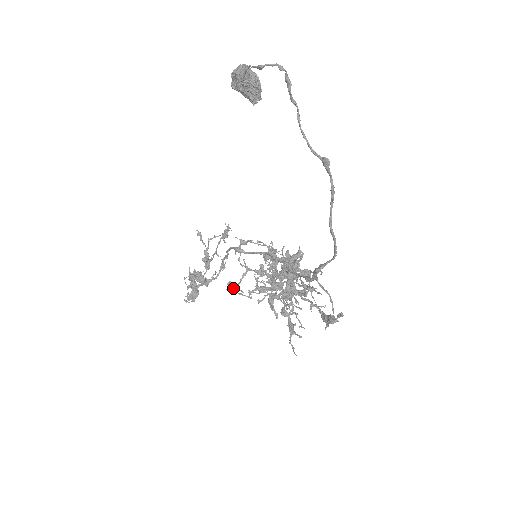
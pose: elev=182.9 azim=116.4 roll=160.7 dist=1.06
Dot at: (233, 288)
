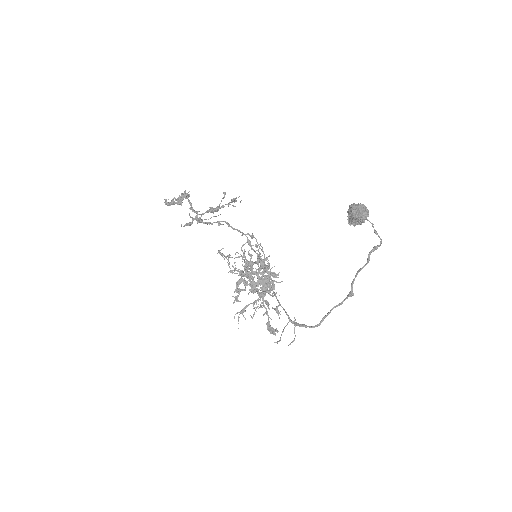
Dot at: occluded
